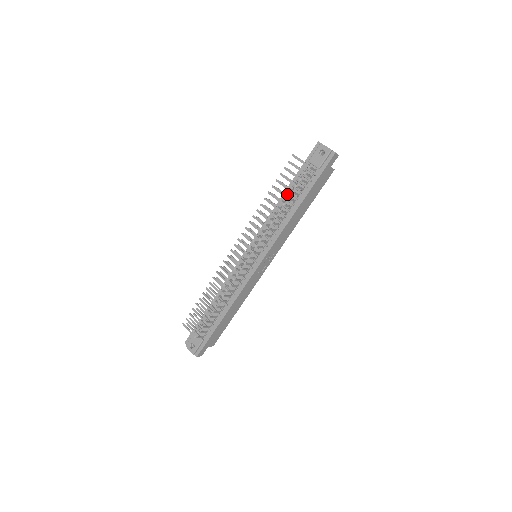
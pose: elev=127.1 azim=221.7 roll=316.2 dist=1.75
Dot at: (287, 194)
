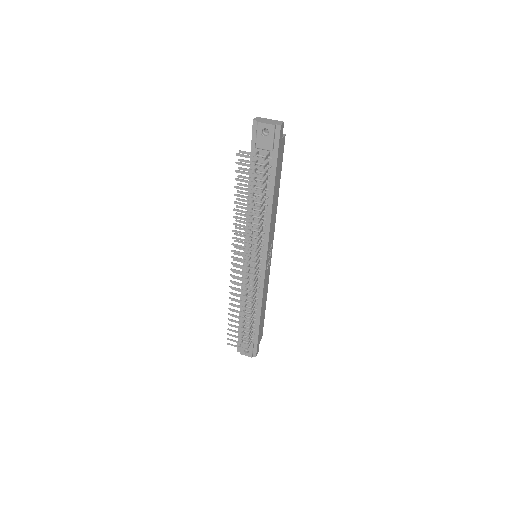
Dot at: (252, 189)
